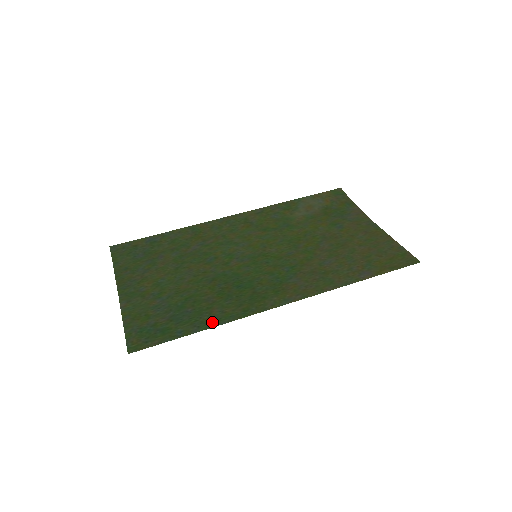
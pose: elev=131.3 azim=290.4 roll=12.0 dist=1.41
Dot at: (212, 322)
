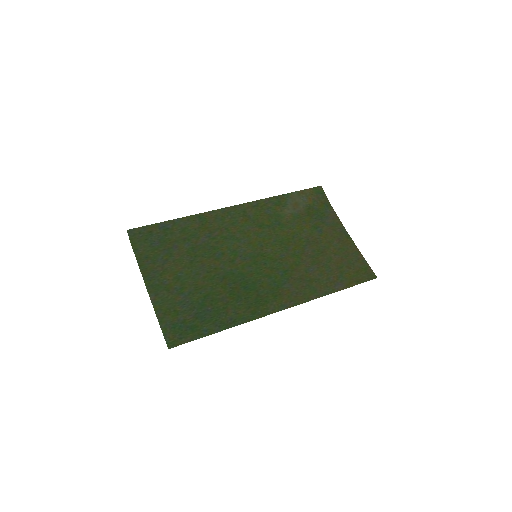
Dot at: (229, 323)
